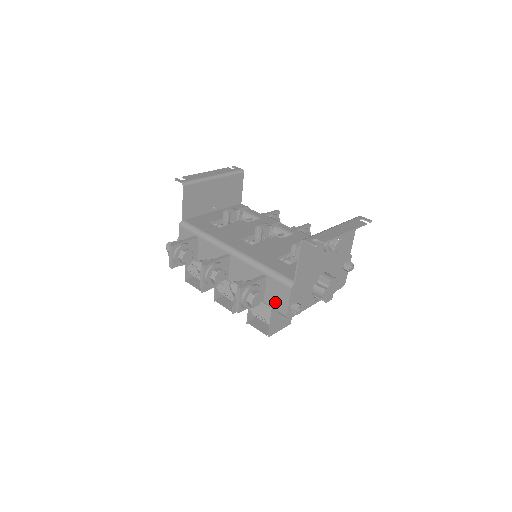
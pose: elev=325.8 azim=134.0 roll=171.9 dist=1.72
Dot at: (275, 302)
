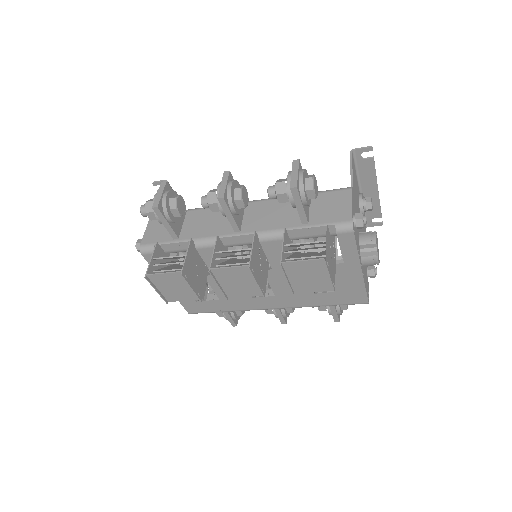
Dot at: (329, 215)
